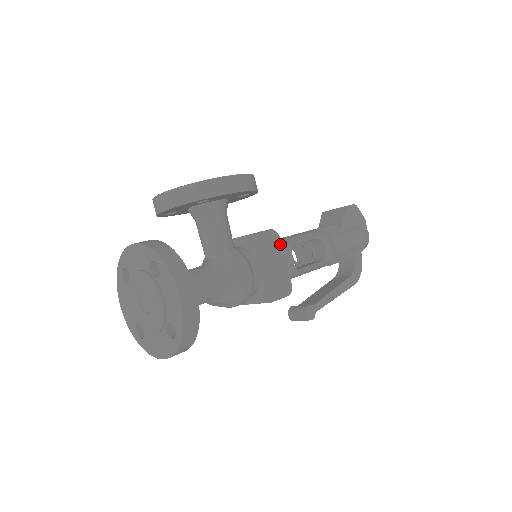
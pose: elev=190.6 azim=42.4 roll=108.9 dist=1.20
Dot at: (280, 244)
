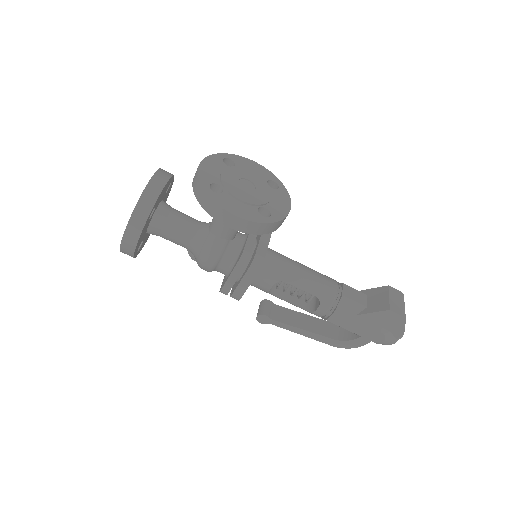
Dot at: (254, 274)
